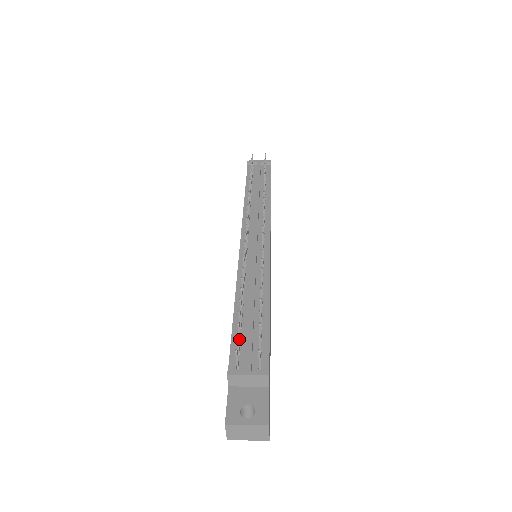
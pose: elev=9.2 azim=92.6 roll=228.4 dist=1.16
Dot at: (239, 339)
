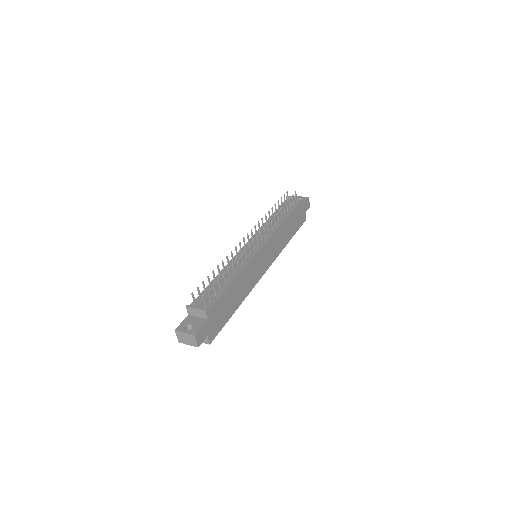
Dot at: (205, 293)
